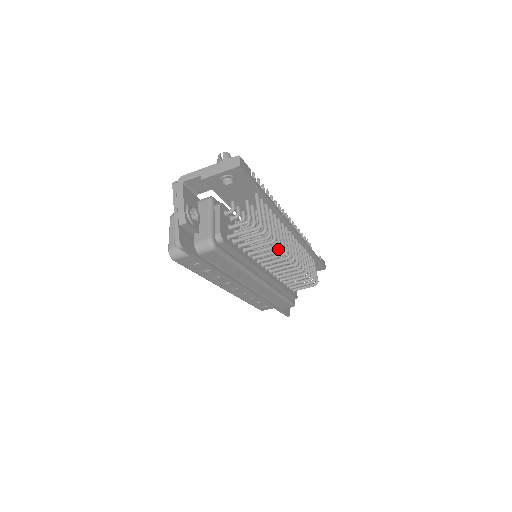
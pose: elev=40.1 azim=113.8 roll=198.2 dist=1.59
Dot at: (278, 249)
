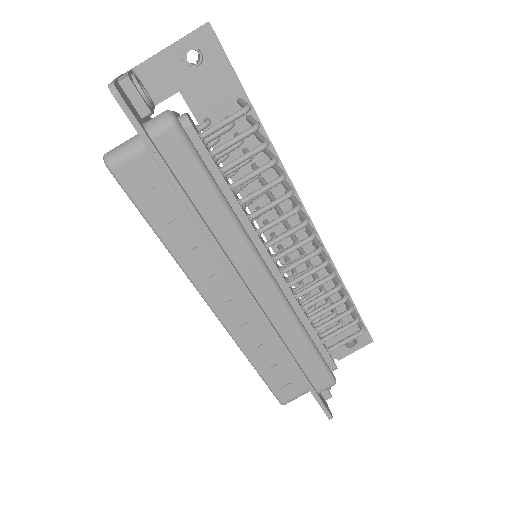
Dot at: occluded
